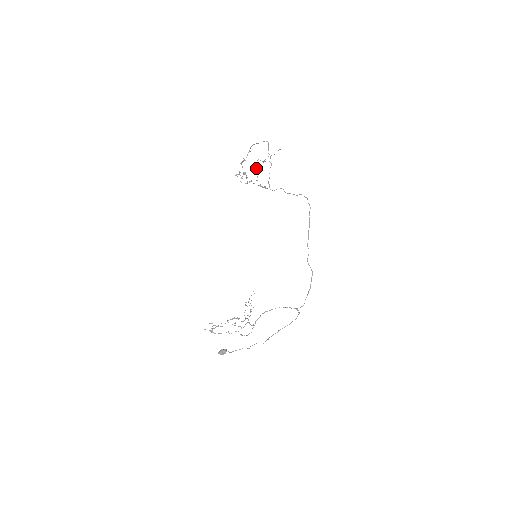
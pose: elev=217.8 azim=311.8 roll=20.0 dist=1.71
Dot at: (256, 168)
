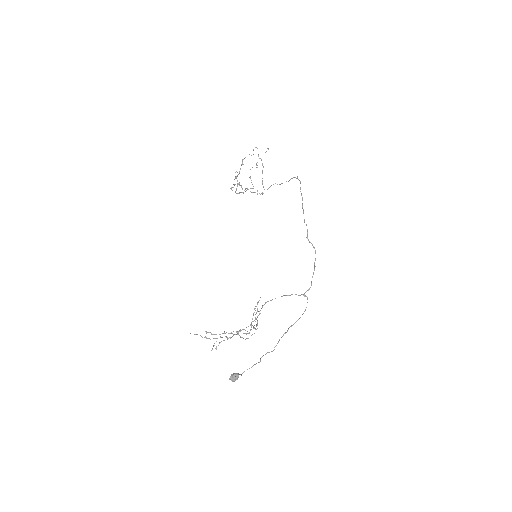
Dot at: occluded
